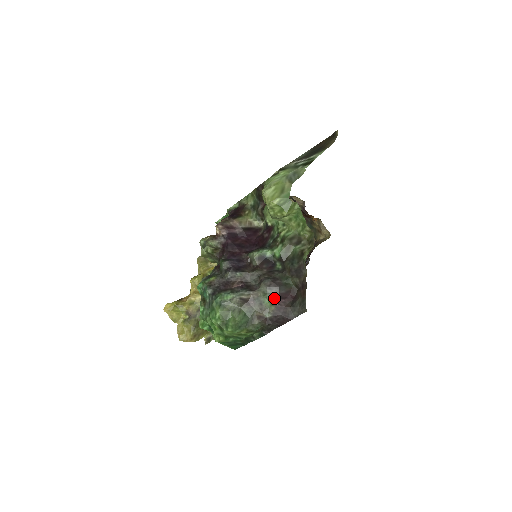
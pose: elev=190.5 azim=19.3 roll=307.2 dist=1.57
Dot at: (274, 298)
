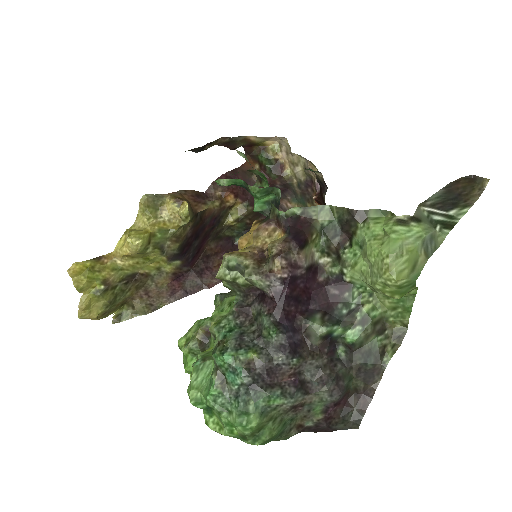
Dot at: (329, 406)
